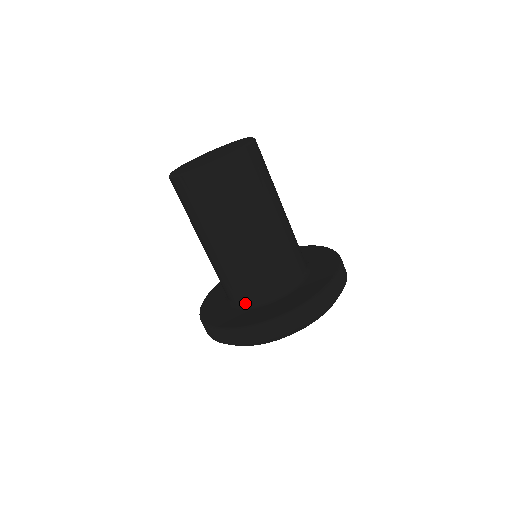
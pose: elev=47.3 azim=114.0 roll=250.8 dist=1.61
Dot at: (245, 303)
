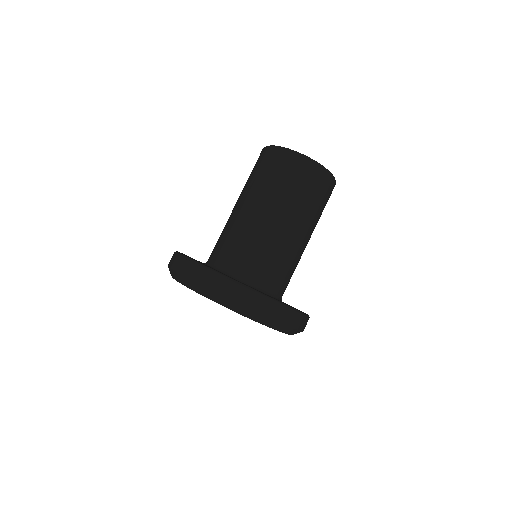
Dot at: (240, 276)
